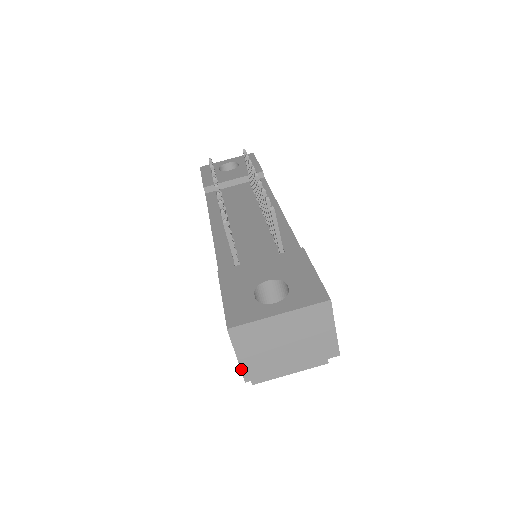
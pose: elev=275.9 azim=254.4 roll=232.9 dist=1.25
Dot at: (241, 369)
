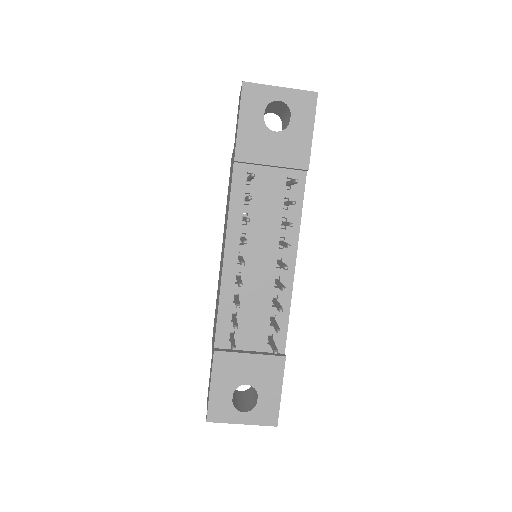
Dot at: occluded
